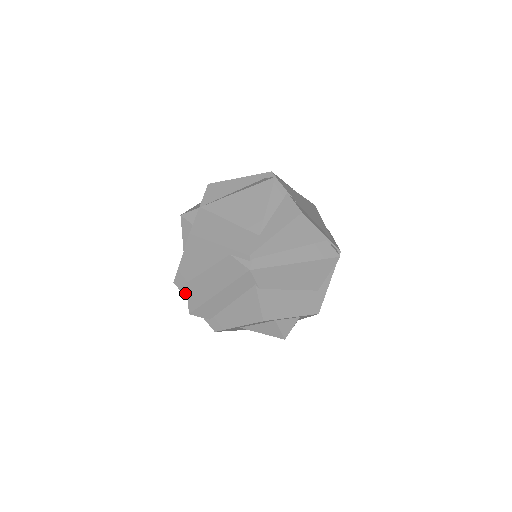
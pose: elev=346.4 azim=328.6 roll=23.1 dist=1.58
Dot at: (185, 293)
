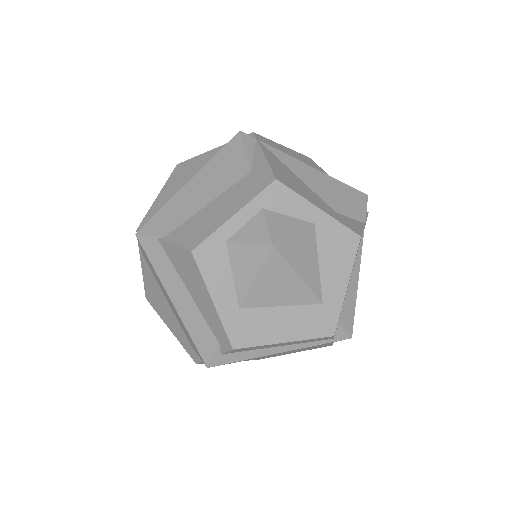
Dot at: occluded
